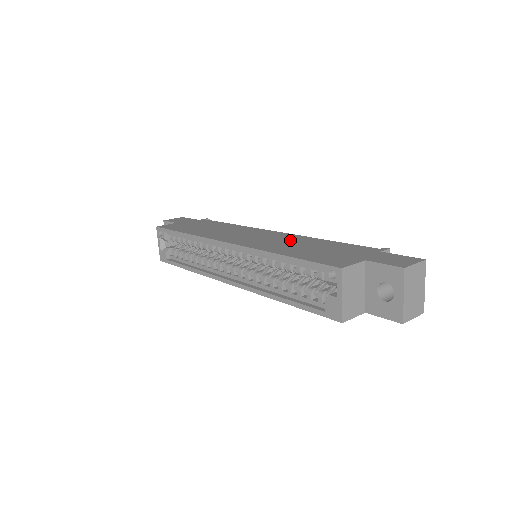
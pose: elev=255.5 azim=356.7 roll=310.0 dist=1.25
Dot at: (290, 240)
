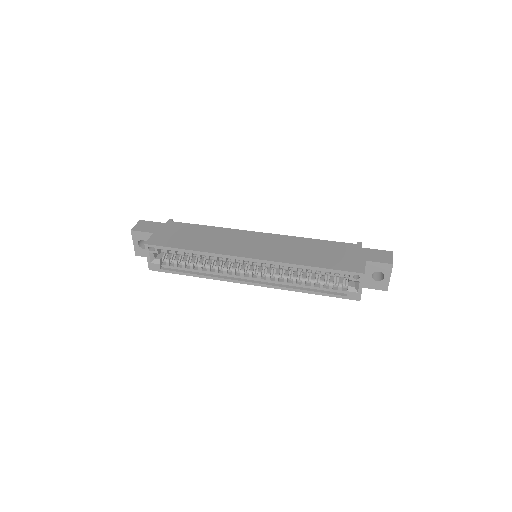
Dot at: (291, 245)
